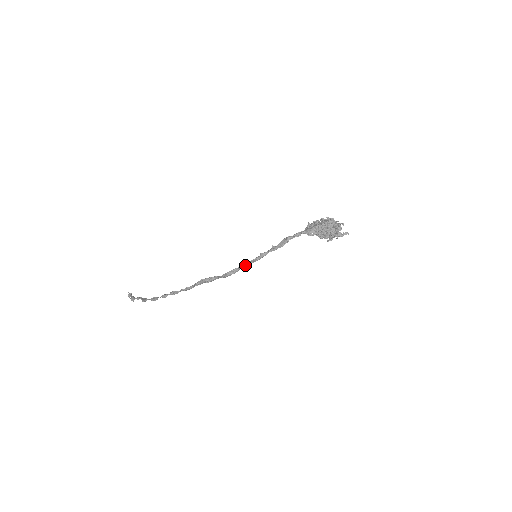
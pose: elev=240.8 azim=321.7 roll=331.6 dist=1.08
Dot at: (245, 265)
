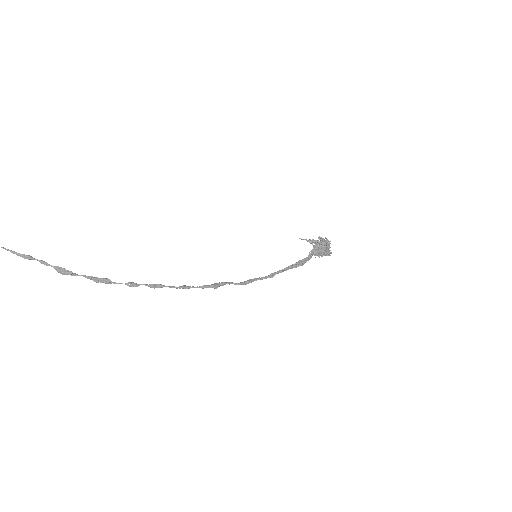
Dot at: occluded
